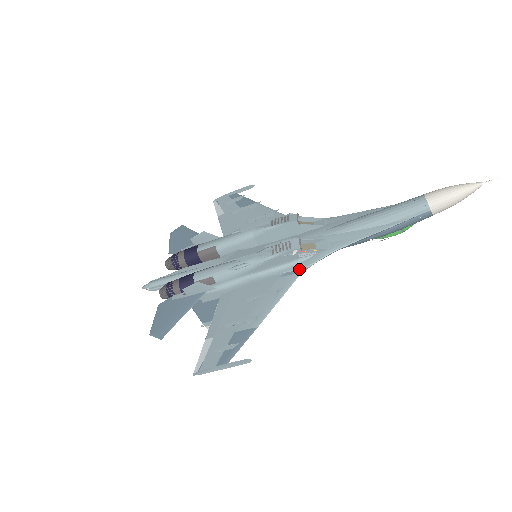
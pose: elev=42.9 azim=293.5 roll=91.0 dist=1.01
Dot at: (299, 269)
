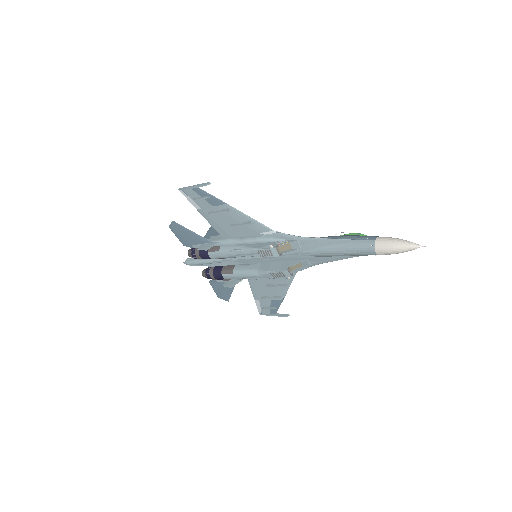
Dot at: occluded
